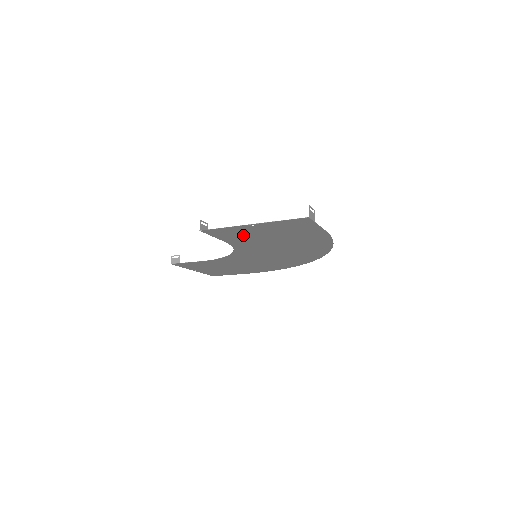
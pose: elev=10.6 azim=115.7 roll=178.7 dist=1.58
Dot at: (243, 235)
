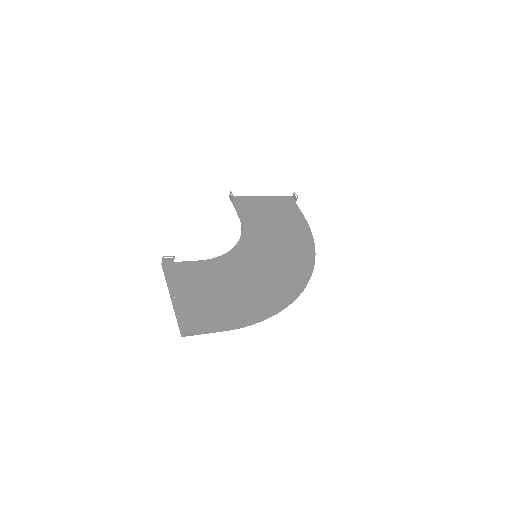
Dot at: (193, 279)
